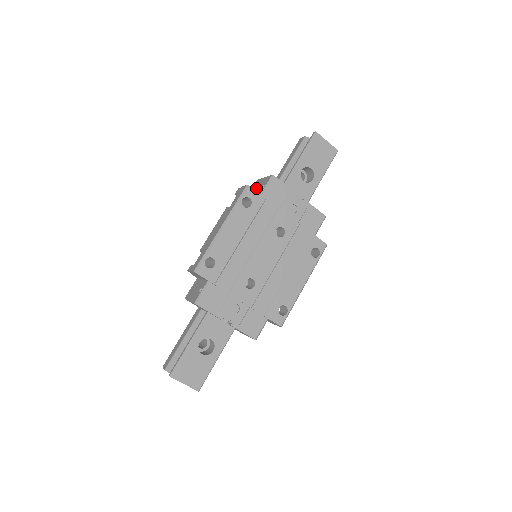
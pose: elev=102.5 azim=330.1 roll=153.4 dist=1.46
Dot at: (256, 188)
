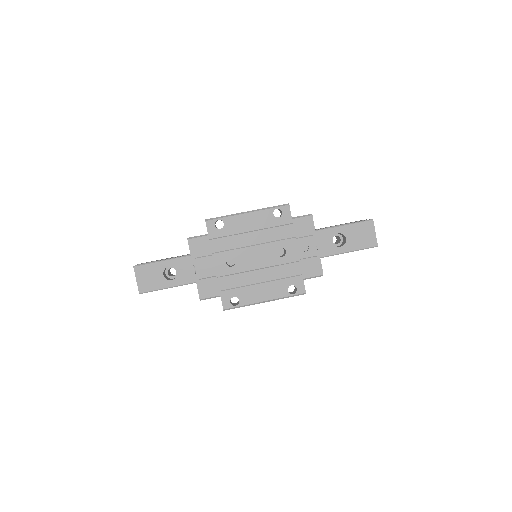
Dot at: occluded
